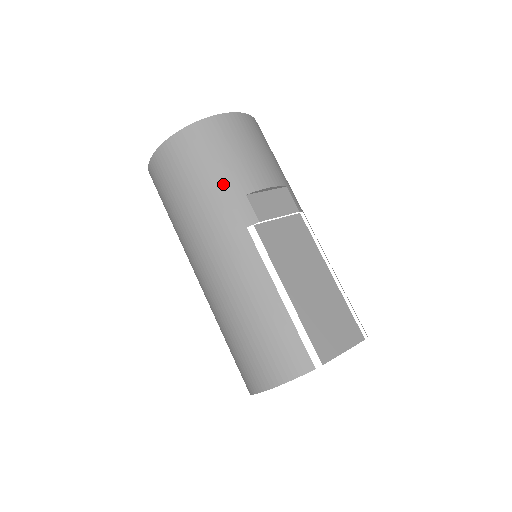
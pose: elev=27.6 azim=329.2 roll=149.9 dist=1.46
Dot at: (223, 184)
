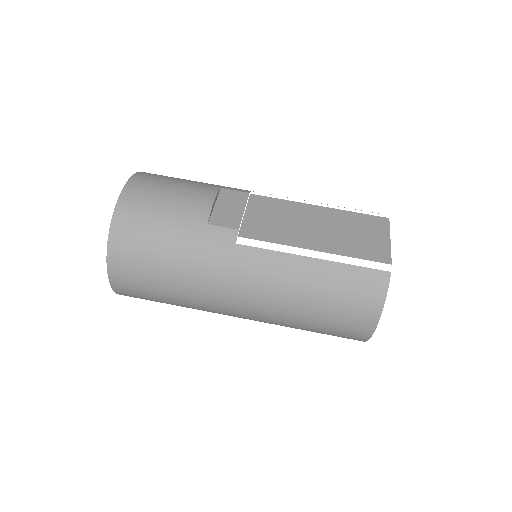
Dot at: (184, 236)
